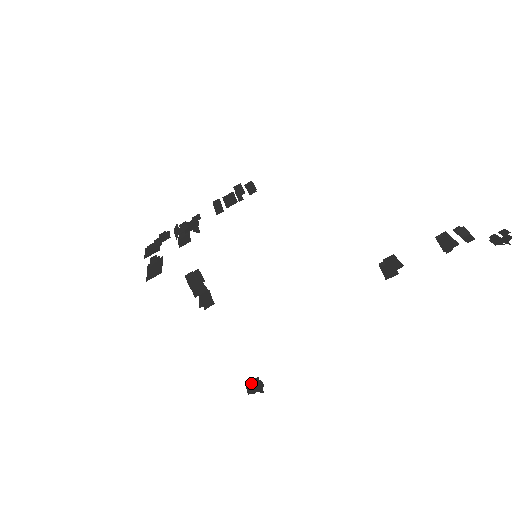
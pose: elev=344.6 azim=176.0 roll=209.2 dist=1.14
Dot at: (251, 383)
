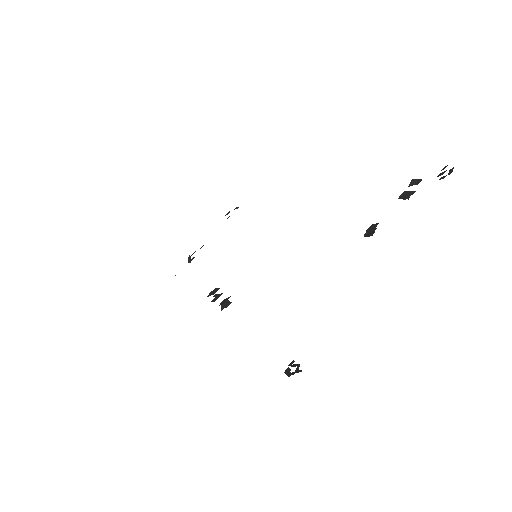
Dot at: (288, 368)
